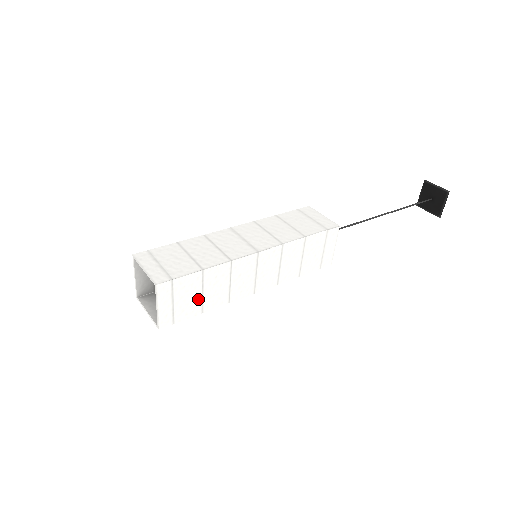
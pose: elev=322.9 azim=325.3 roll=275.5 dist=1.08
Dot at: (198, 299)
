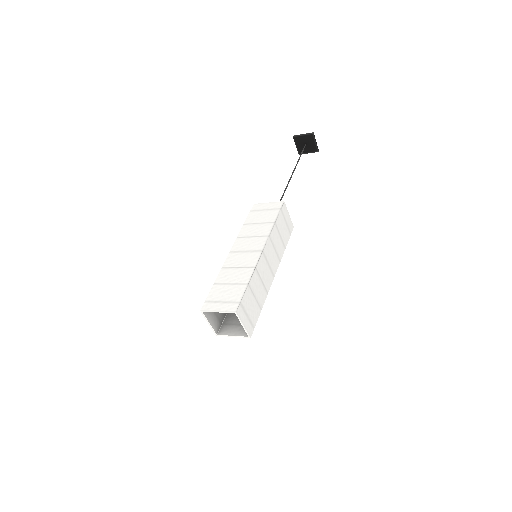
Dot at: (255, 304)
